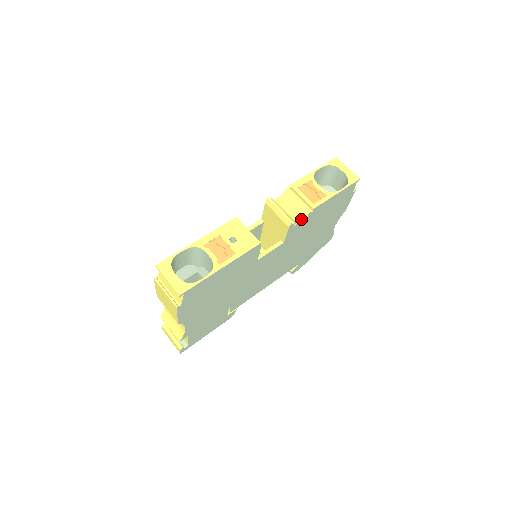
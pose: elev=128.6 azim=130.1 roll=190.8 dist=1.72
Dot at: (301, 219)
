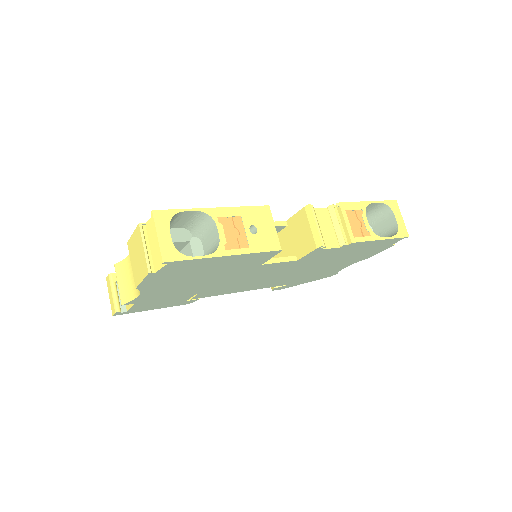
Dot at: (332, 246)
